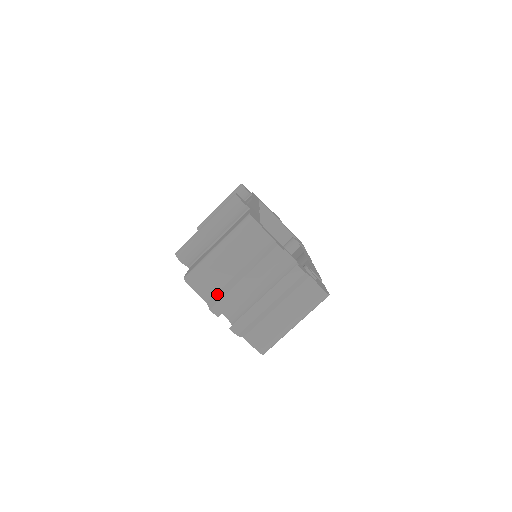
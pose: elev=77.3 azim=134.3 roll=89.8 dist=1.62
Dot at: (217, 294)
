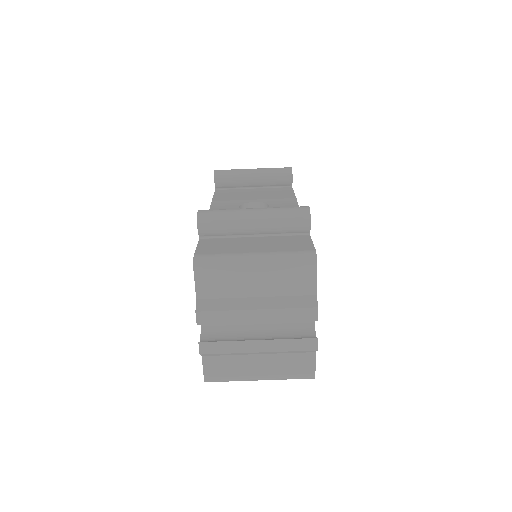
Dot at: (215, 301)
